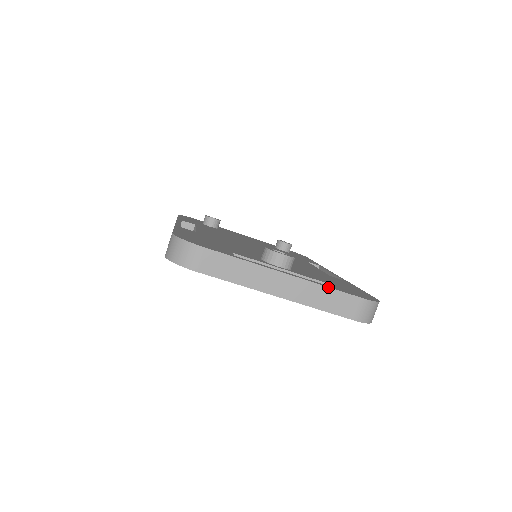
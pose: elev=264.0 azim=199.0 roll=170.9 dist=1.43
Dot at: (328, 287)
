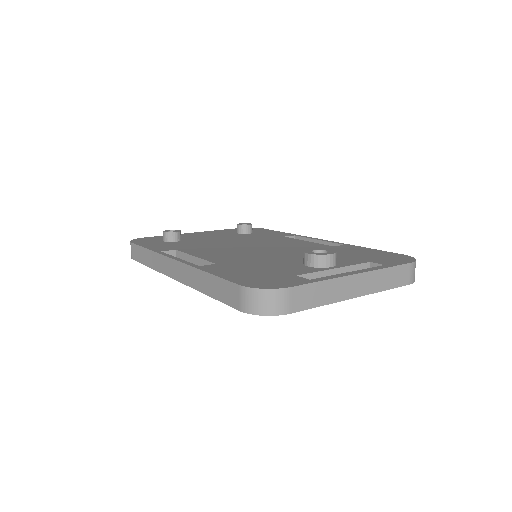
Dot at: (387, 268)
